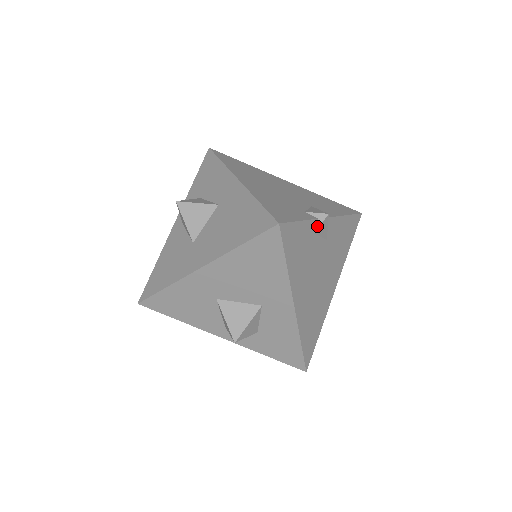
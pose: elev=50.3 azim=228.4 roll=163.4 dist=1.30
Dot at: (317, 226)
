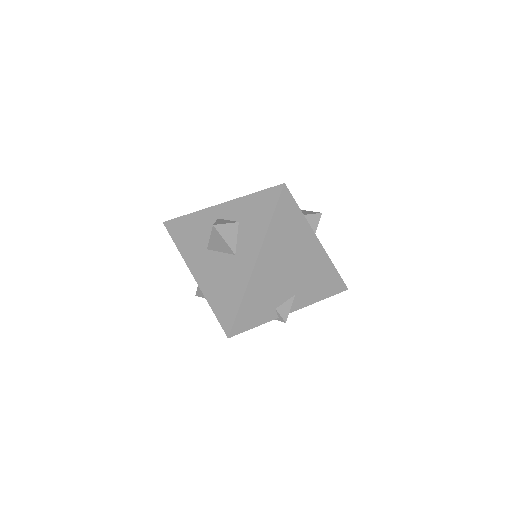
Dot at: (275, 319)
